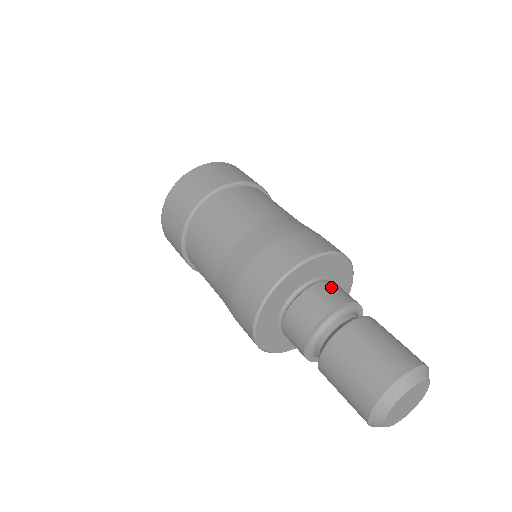
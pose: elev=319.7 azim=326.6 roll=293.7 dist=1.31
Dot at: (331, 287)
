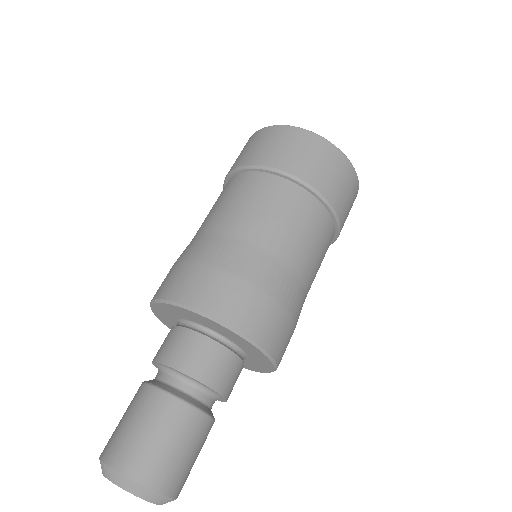
Dot at: (189, 342)
